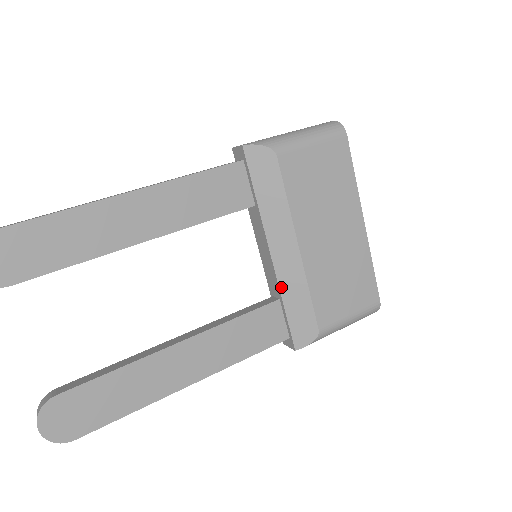
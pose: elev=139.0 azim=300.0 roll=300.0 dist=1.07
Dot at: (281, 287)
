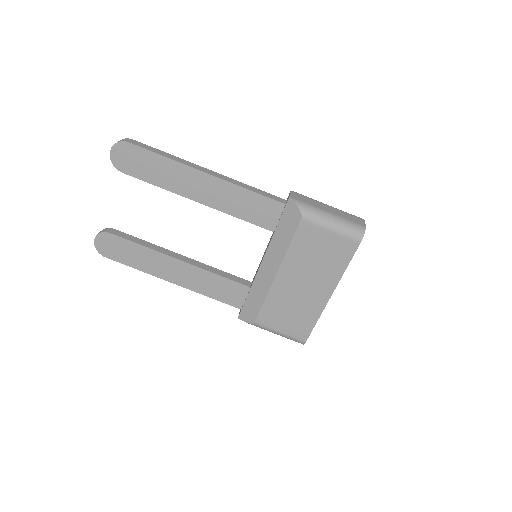
Dot at: (254, 283)
